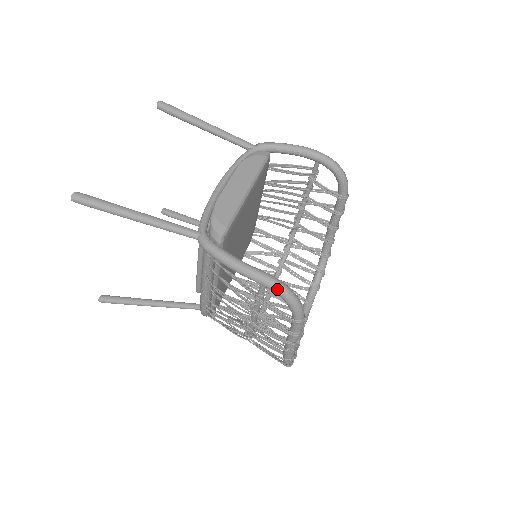
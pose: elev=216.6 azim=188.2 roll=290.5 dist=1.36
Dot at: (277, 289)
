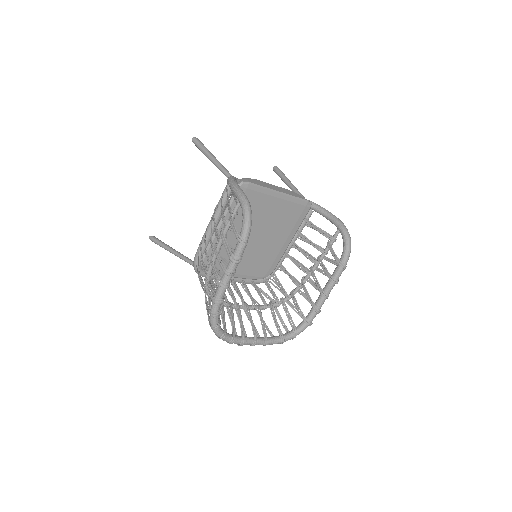
Dot at: (244, 203)
